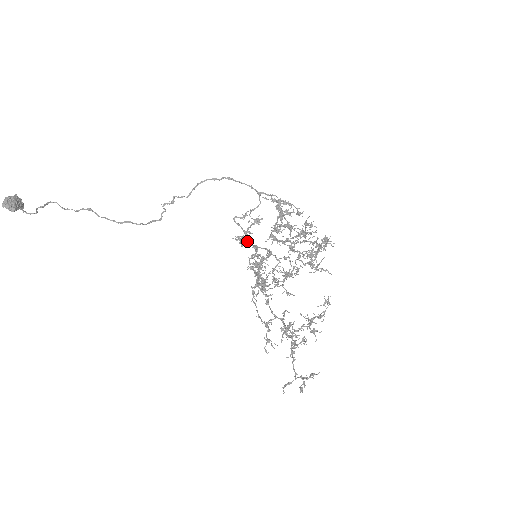
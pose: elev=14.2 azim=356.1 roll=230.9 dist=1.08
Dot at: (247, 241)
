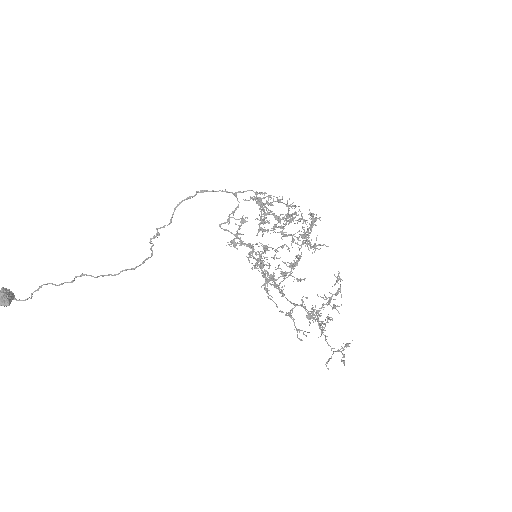
Dot at: (241, 244)
